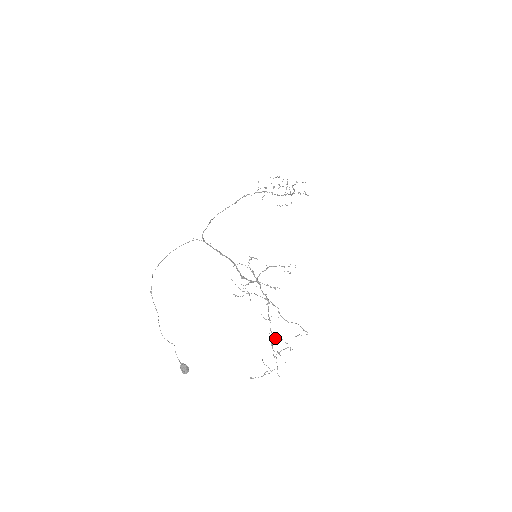
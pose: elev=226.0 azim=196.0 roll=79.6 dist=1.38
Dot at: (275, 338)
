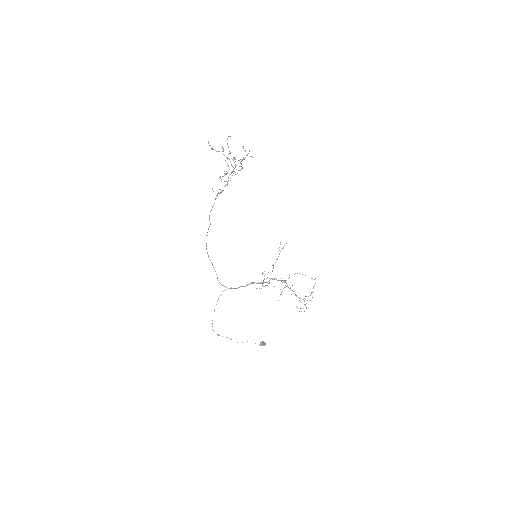
Dot at: occluded
